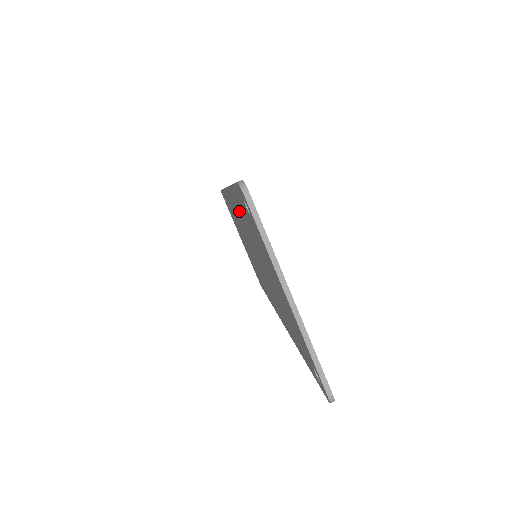
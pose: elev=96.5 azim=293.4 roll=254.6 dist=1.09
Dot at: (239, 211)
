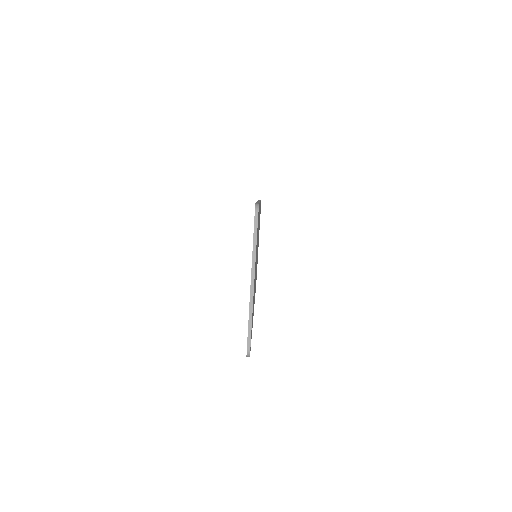
Dot at: occluded
